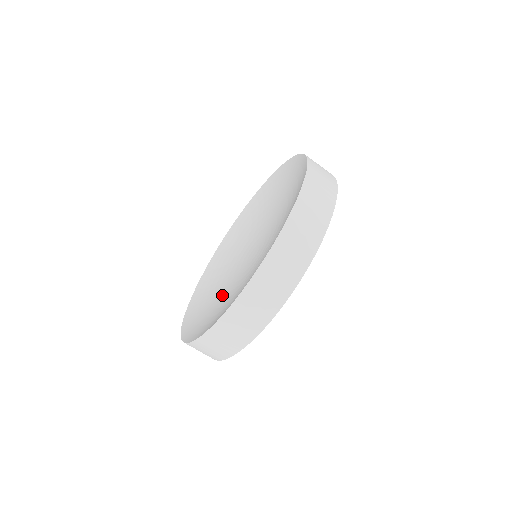
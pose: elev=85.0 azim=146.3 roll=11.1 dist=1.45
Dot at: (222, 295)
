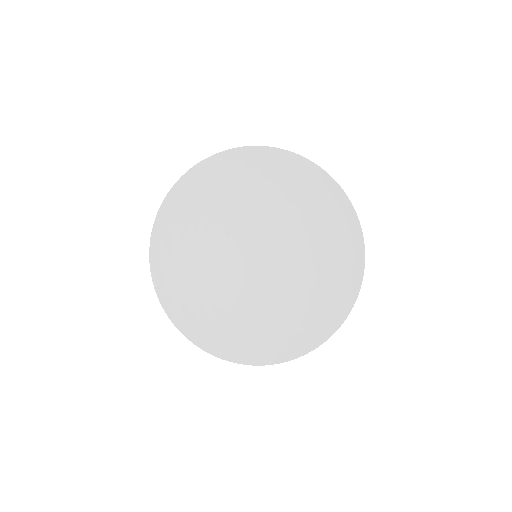
Dot at: (207, 268)
